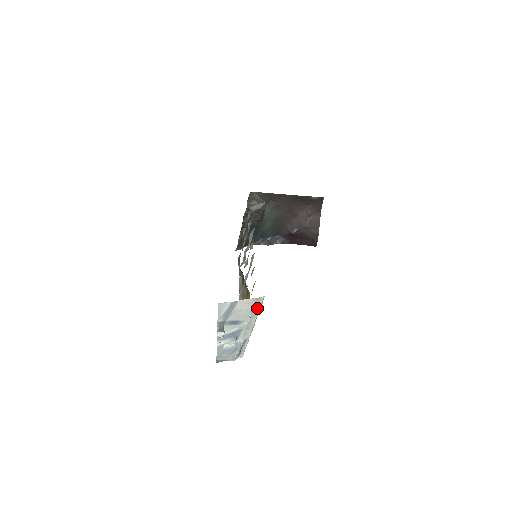
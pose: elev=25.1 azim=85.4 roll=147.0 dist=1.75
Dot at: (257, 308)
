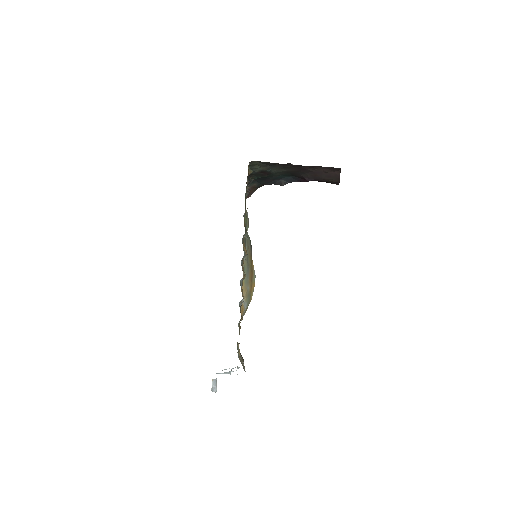
Dot at: occluded
